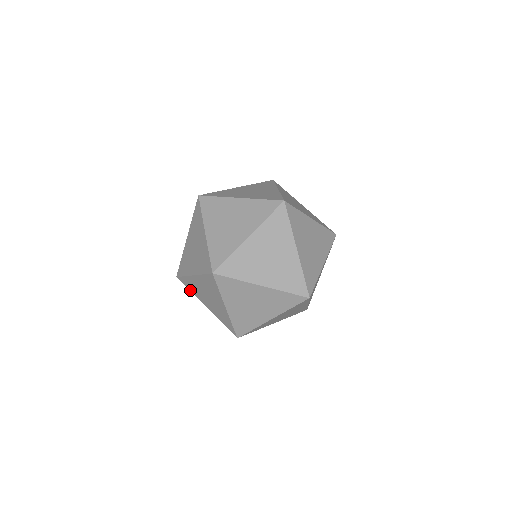
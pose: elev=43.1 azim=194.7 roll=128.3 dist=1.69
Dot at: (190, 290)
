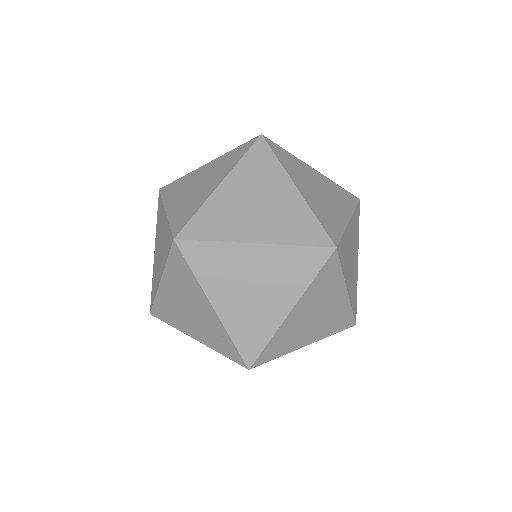
Dot at: occluded
